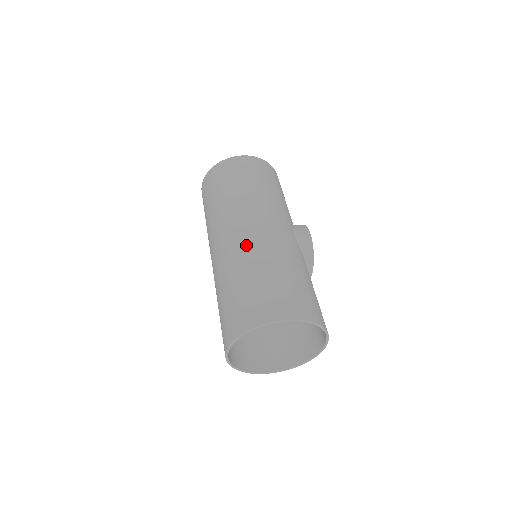
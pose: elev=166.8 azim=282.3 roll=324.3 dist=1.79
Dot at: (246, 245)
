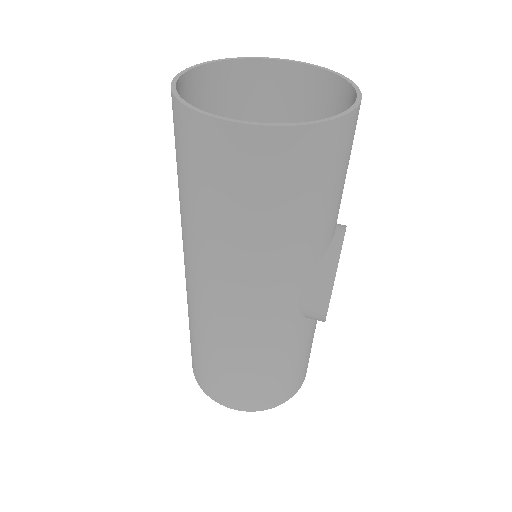
Dot at: (206, 320)
